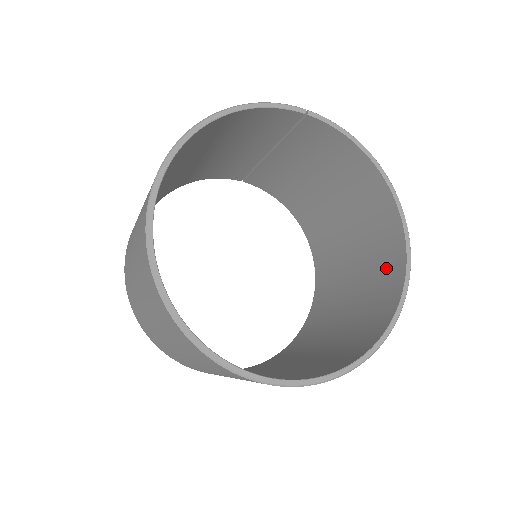
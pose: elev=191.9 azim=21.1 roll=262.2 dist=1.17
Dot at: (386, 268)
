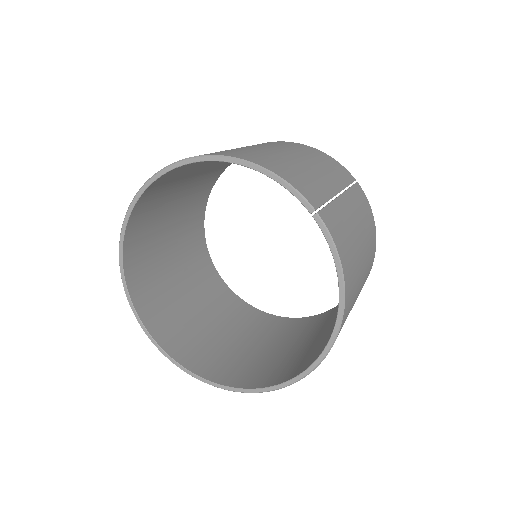
Dot at: (301, 363)
